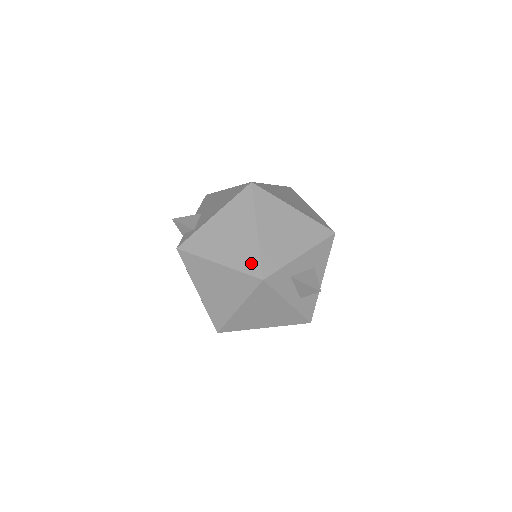
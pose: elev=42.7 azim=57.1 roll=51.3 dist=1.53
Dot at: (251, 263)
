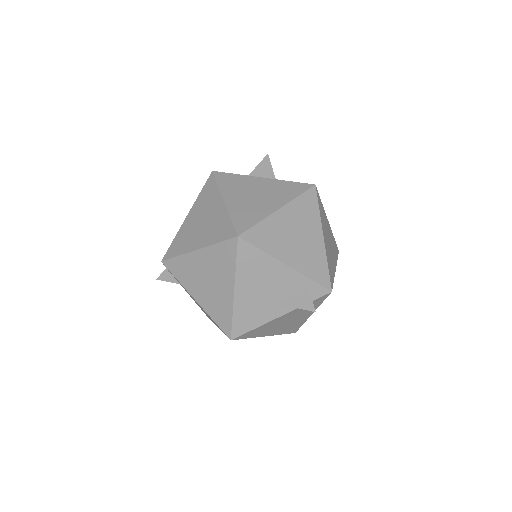
Dot at: occluded
